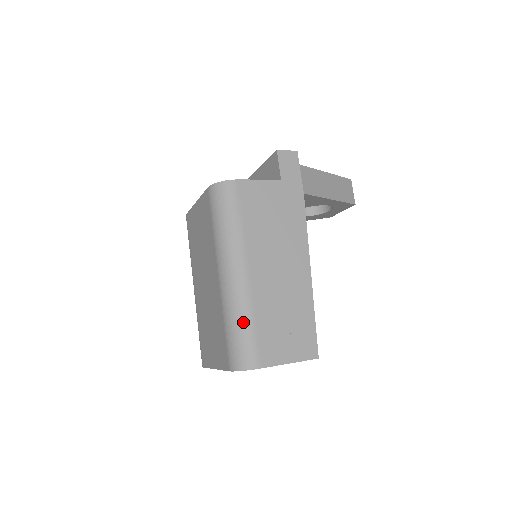
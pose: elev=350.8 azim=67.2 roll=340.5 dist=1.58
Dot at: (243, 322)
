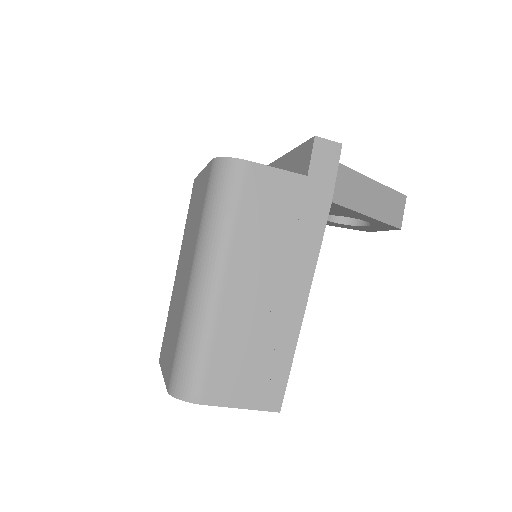
Dot at: (198, 342)
